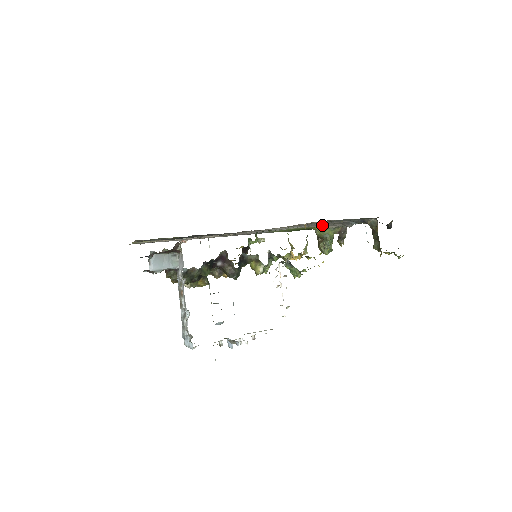
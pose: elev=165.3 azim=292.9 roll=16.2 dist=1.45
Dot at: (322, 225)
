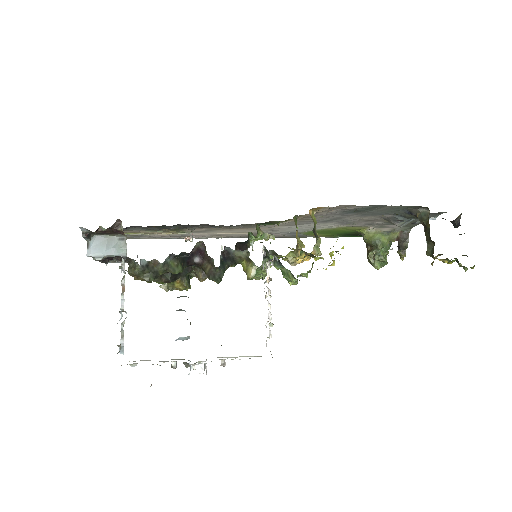
Dot at: (364, 224)
